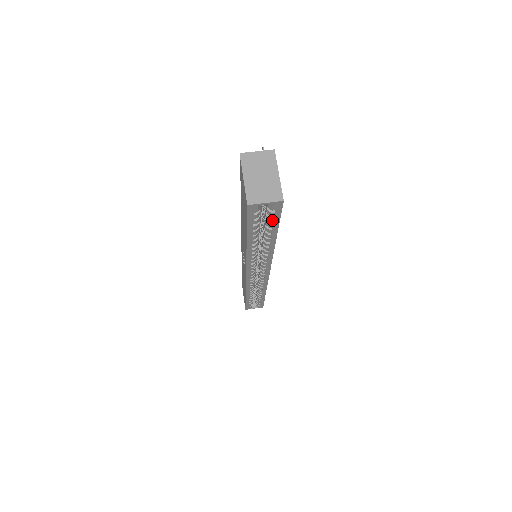
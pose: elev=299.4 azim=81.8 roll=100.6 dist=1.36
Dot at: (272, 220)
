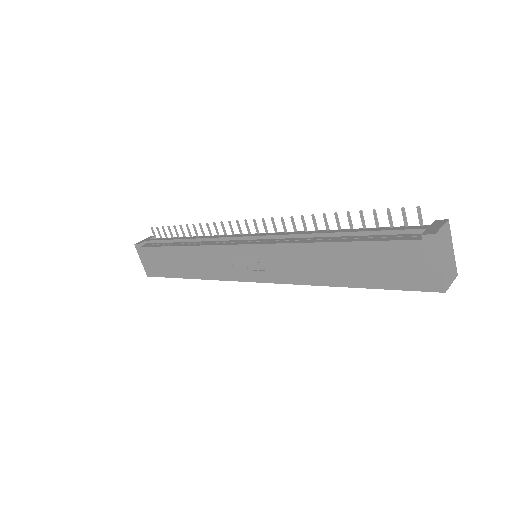
Dot at: occluded
